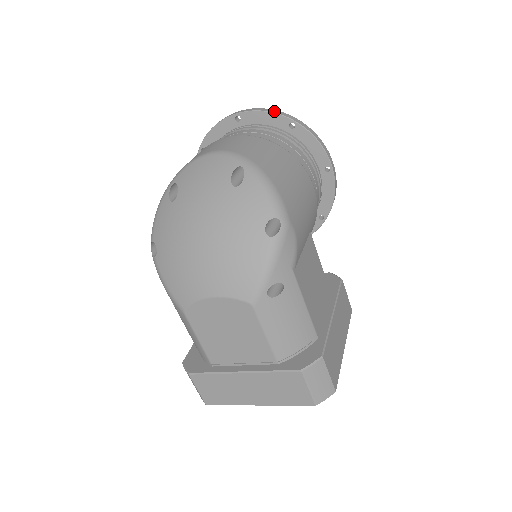
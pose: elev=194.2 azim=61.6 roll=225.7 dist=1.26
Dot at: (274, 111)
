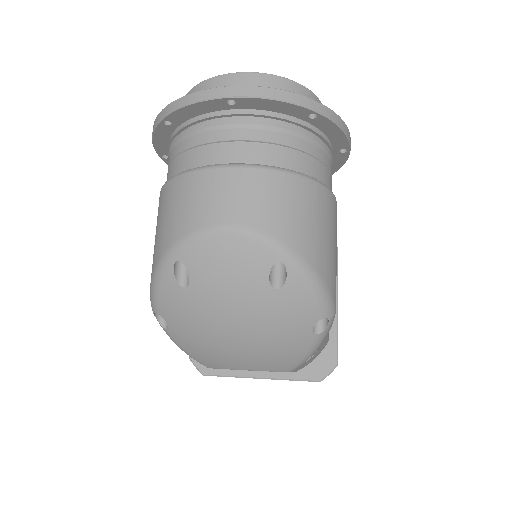
Dot at: (290, 97)
